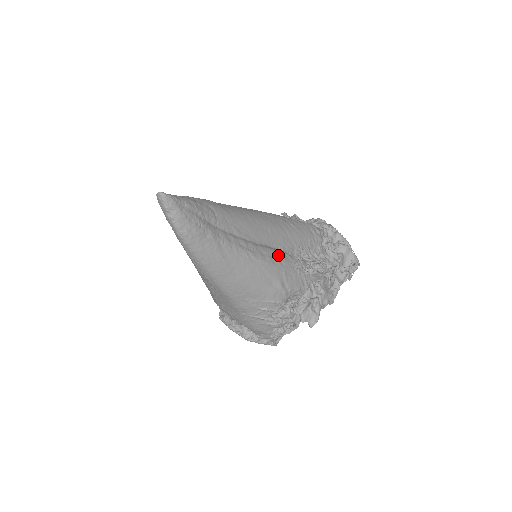
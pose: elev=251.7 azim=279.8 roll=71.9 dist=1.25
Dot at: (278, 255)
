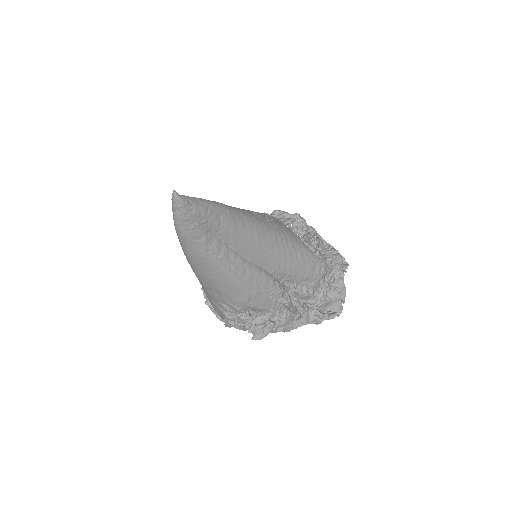
Dot at: (261, 277)
